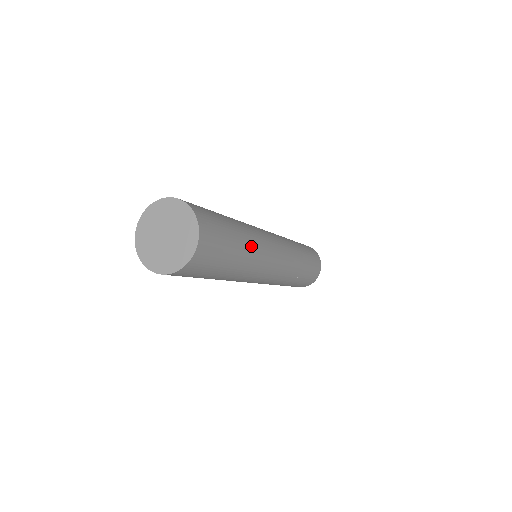
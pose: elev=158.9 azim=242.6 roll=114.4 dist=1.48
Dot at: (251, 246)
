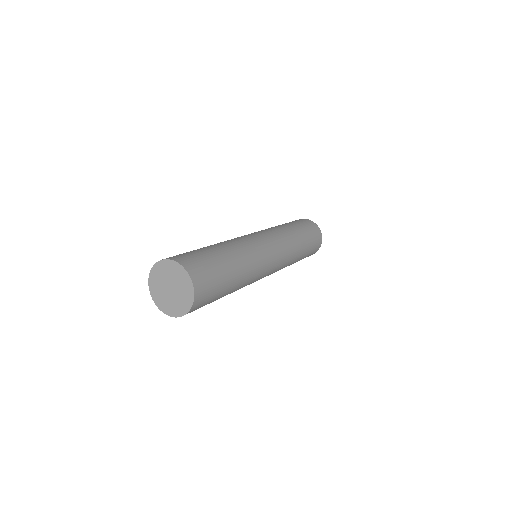
Dot at: (243, 264)
